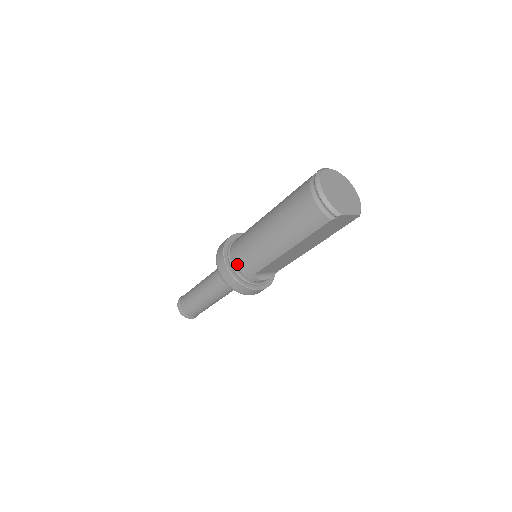
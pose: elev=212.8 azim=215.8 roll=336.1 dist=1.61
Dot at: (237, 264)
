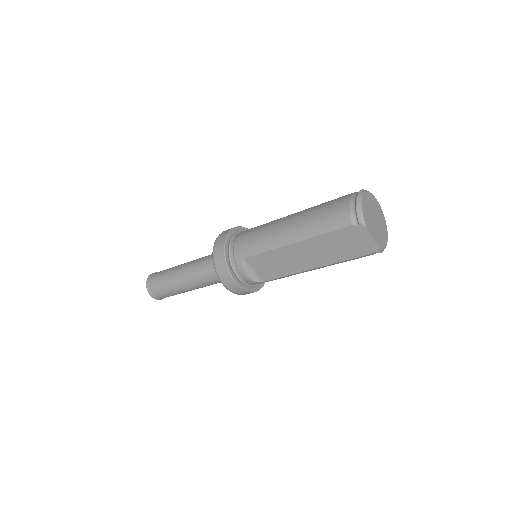
Dot at: (237, 241)
